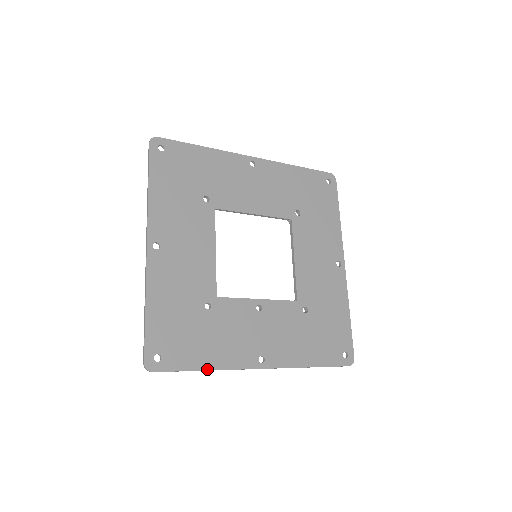
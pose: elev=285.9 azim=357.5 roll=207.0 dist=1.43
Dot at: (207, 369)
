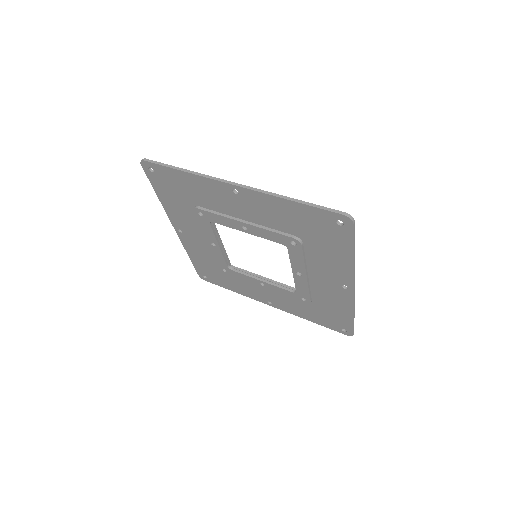
Dot at: (353, 255)
